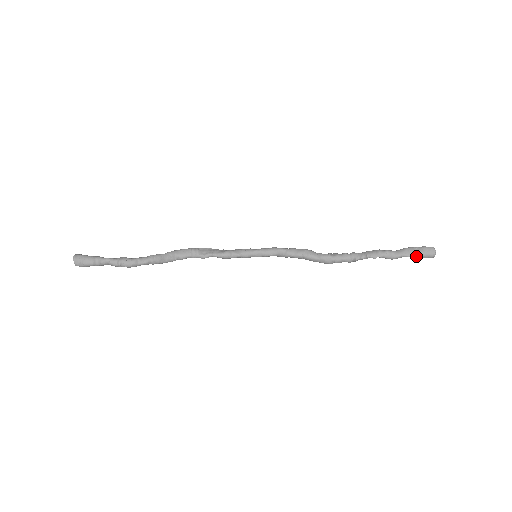
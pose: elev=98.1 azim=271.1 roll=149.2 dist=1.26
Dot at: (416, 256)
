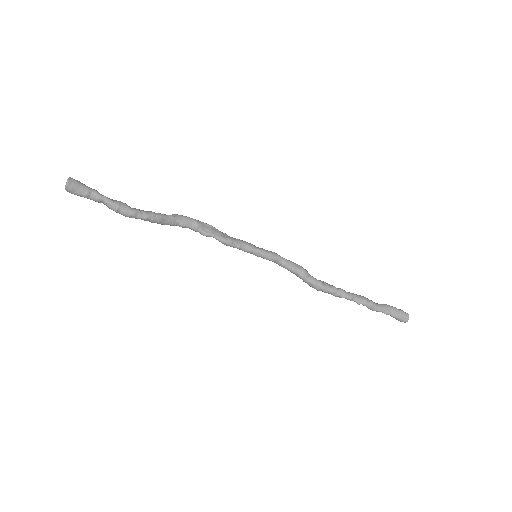
Dot at: (392, 316)
